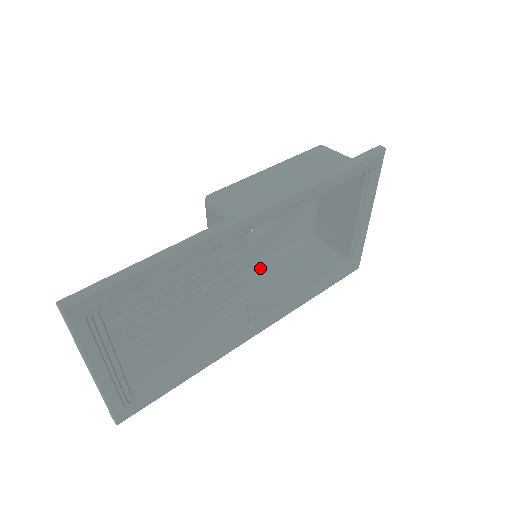
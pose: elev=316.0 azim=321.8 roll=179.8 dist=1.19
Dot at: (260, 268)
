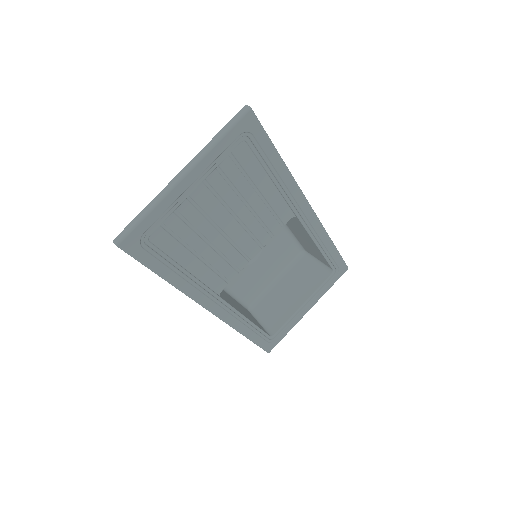
Dot at: occluded
